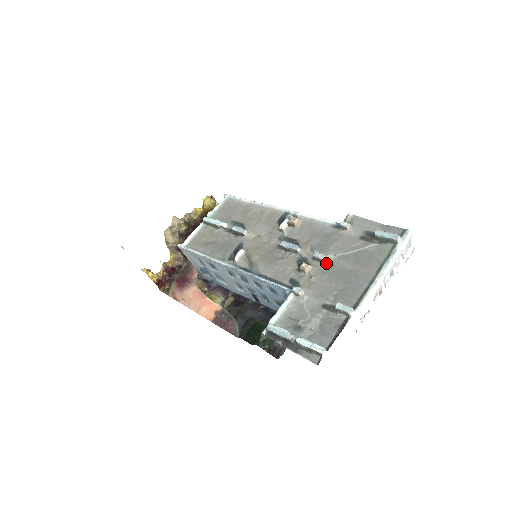
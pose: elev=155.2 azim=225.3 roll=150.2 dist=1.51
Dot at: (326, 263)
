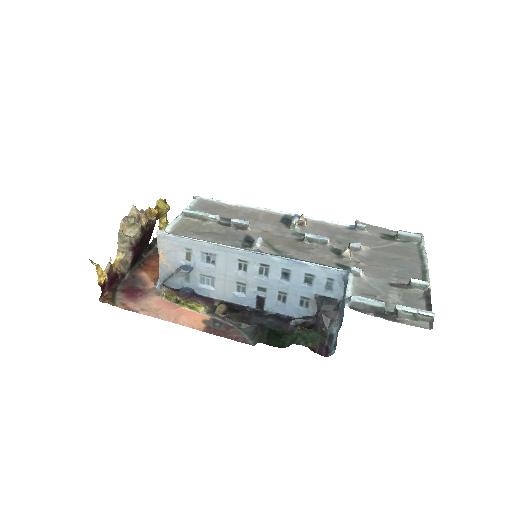
Dot at: (365, 253)
